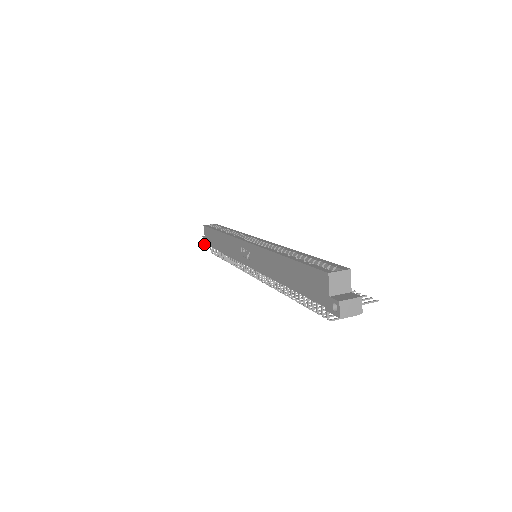
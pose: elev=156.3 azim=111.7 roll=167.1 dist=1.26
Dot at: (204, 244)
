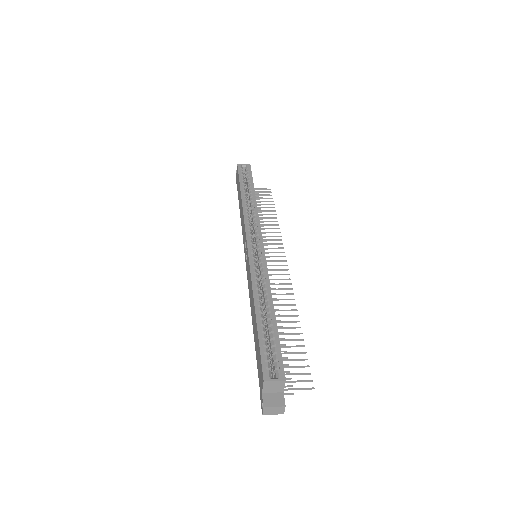
Dot at: (236, 179)
